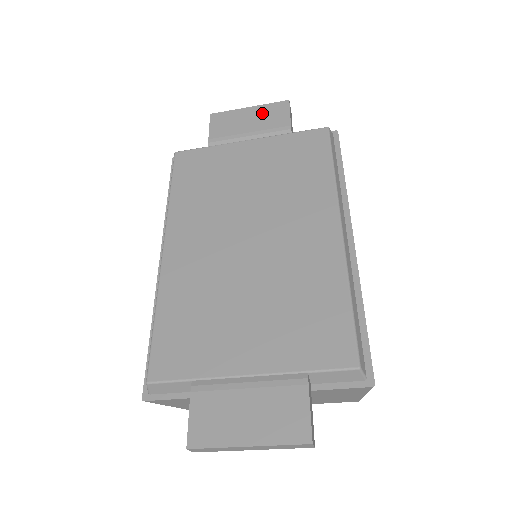
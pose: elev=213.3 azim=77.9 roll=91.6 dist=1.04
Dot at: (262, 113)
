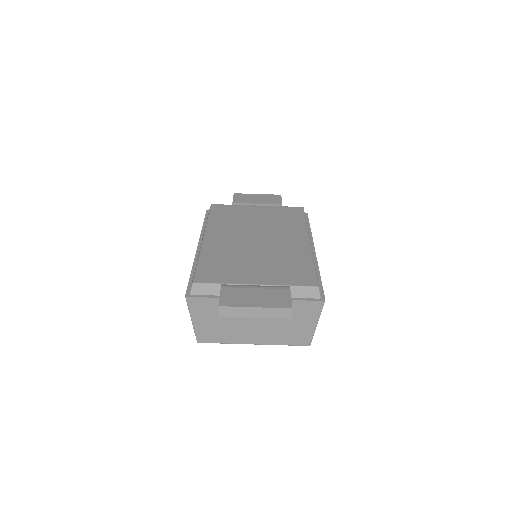
Dot at: (265, 197)
